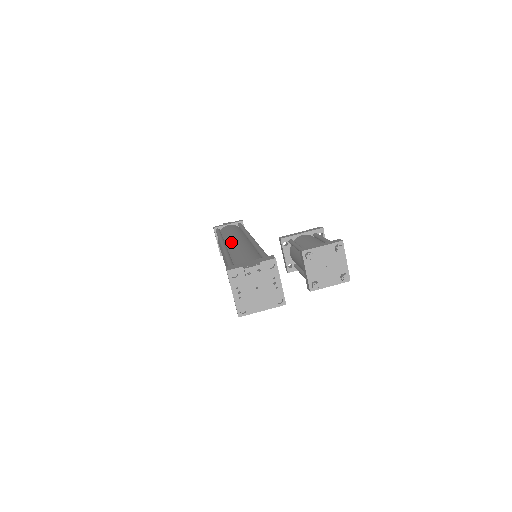
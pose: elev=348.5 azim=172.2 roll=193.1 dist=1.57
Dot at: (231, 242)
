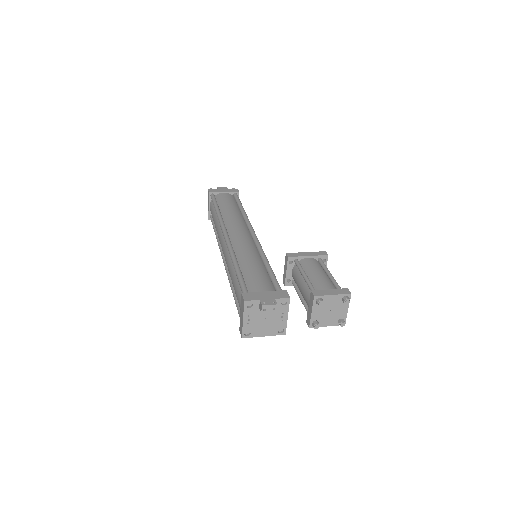
Dot at: (235, 235)
